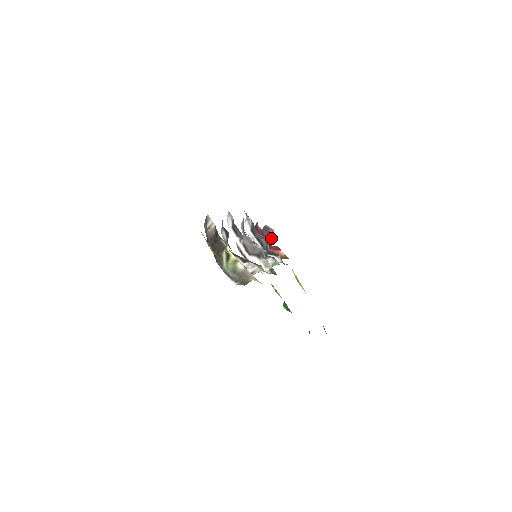
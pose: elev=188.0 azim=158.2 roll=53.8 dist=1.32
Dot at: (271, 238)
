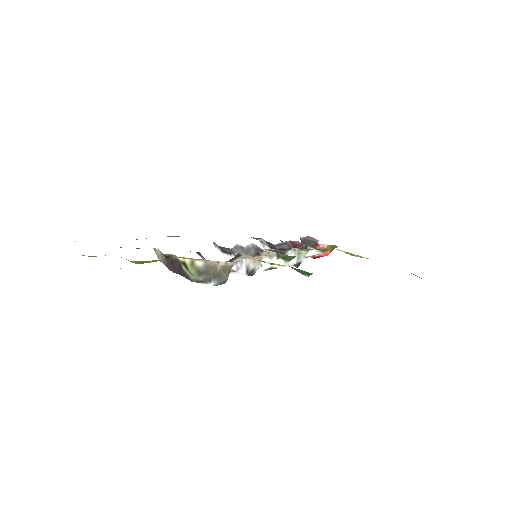
Dot at: occluded
